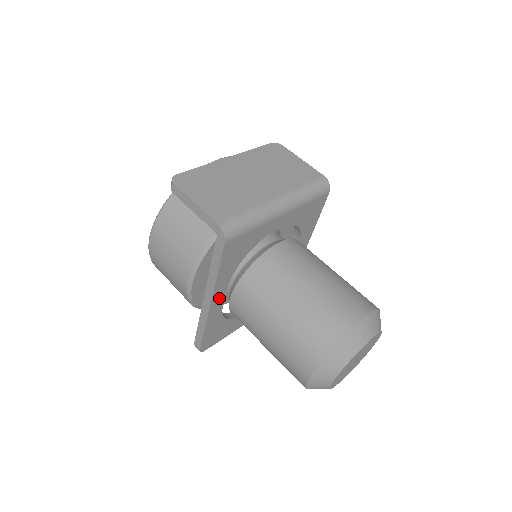
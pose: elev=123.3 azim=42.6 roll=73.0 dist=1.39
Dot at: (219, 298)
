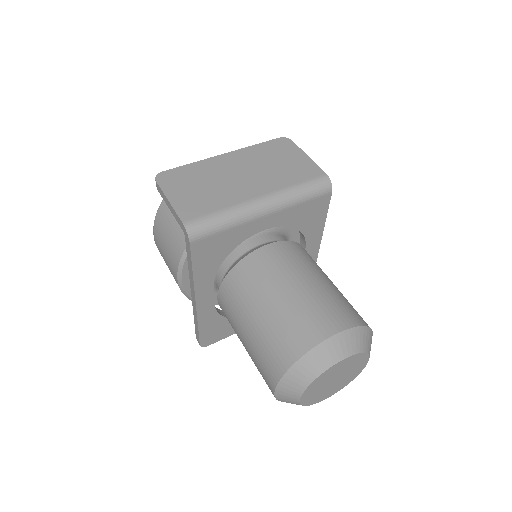
Dot at: (206, 296)
